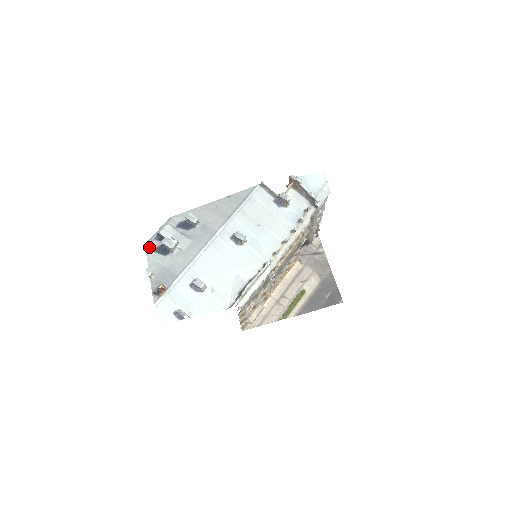
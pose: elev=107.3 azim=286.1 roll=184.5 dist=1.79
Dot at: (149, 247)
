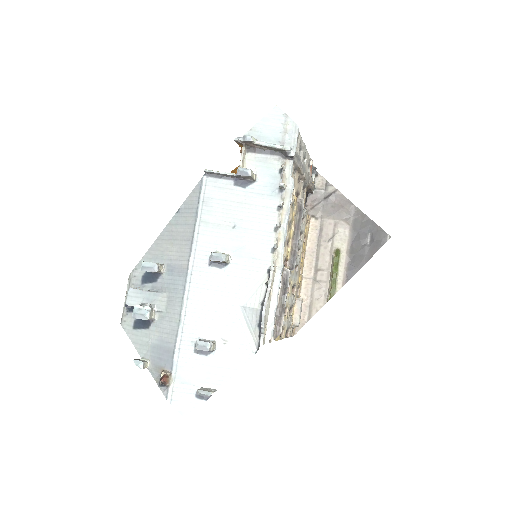
Dot at: (126, 326)
